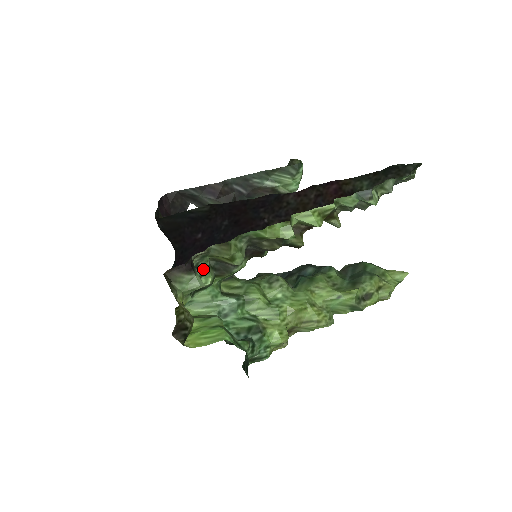
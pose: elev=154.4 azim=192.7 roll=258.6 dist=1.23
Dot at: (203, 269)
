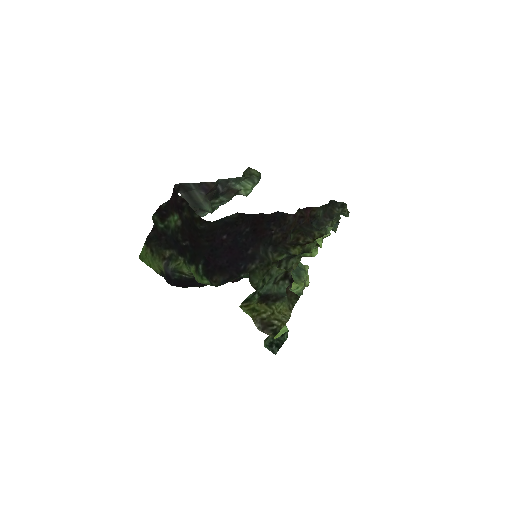
Dot at: (274, 278)
